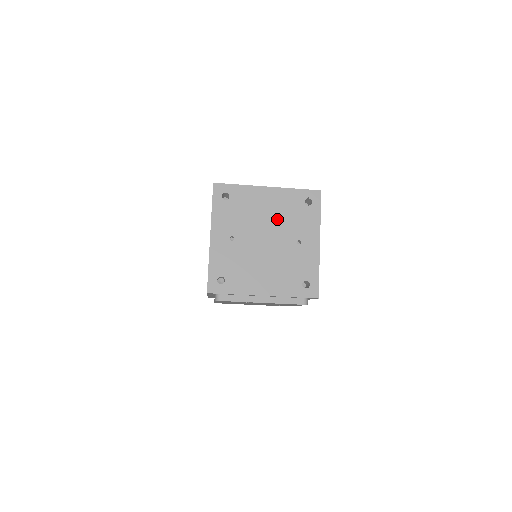
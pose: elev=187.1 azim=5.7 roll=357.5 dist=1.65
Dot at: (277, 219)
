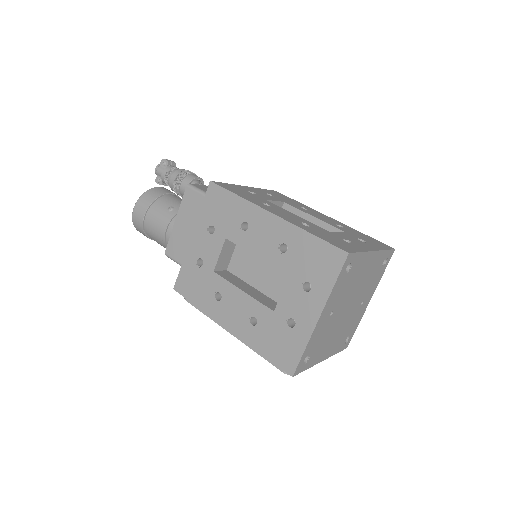
Dot at: (363, 284)
